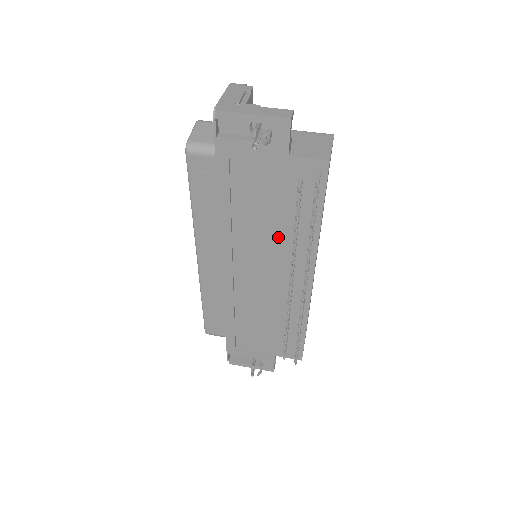
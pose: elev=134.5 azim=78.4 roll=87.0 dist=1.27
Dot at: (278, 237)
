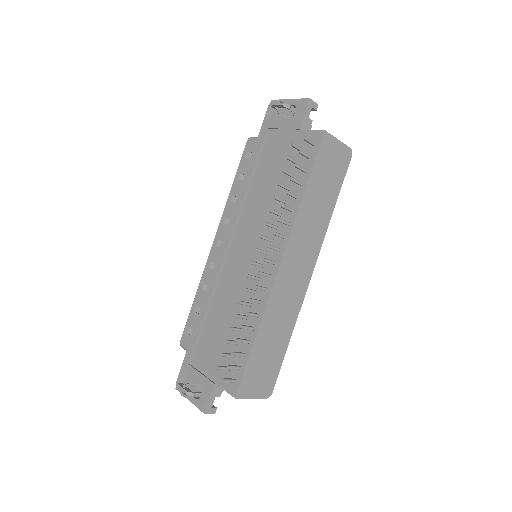
Dot at: occluded
